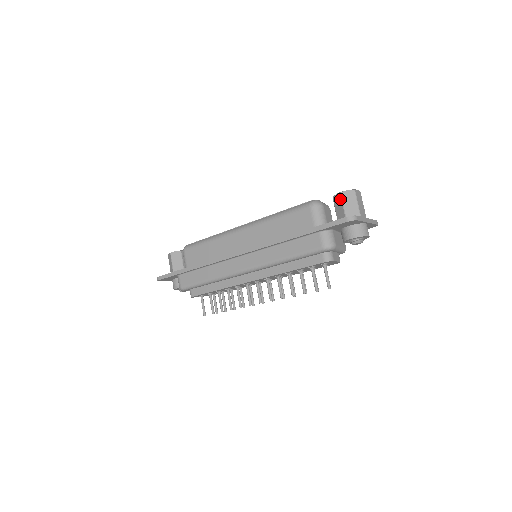
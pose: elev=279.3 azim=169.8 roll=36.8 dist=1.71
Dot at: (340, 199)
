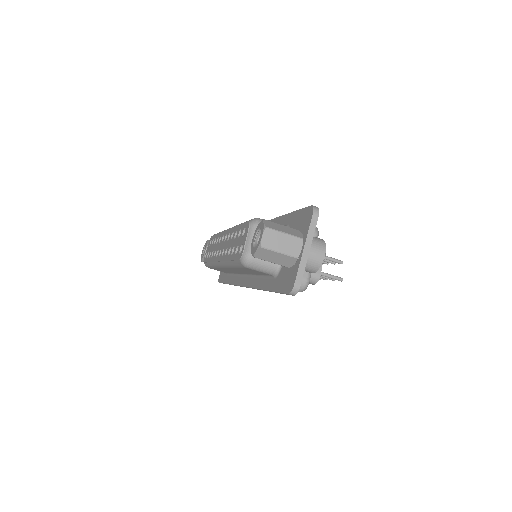
Dot at: occluded
